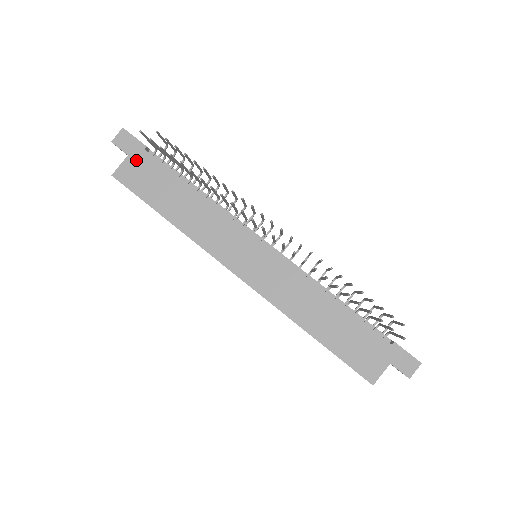
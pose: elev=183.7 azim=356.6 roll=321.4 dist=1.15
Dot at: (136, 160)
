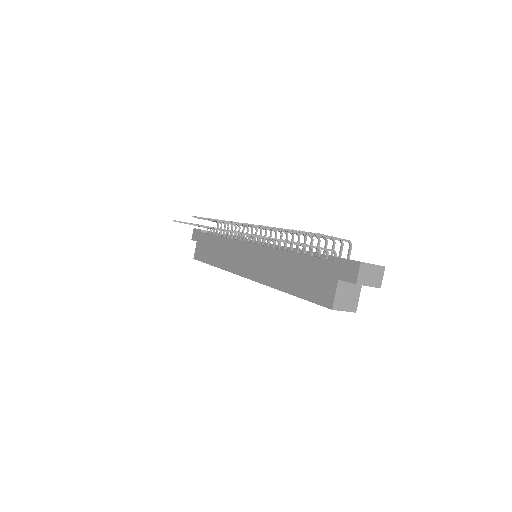
Dot at: (199, 241)
